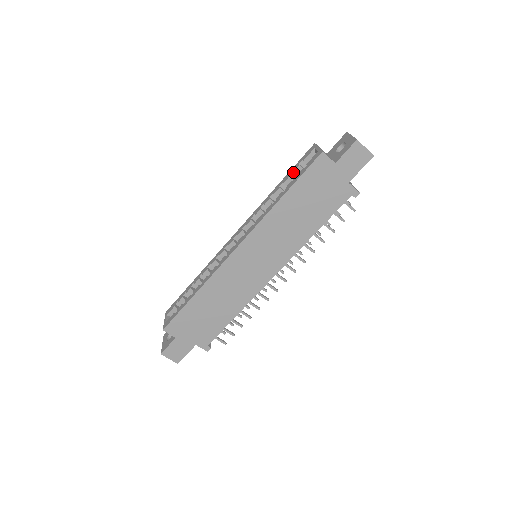
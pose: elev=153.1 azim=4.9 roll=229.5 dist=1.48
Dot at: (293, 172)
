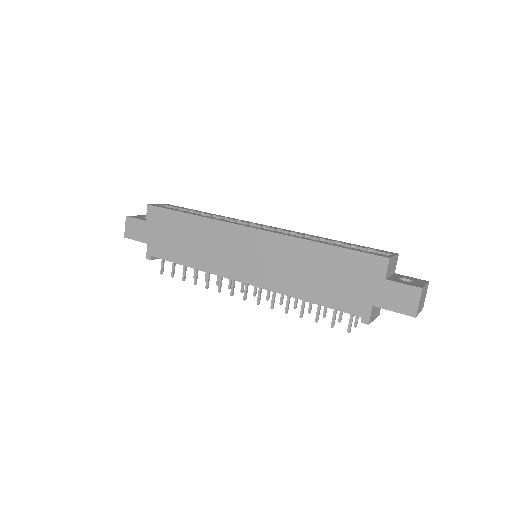
Dot at: (357, 247)
